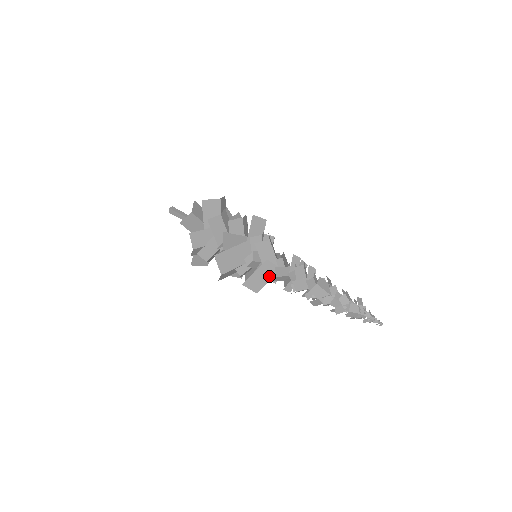
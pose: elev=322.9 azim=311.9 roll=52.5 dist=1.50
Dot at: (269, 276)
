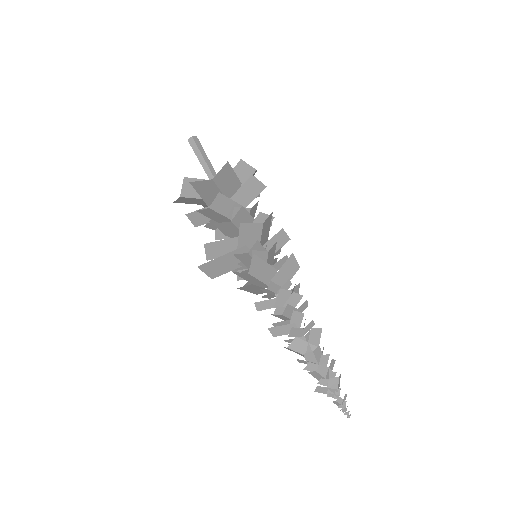
Dot at: (262, 291)
